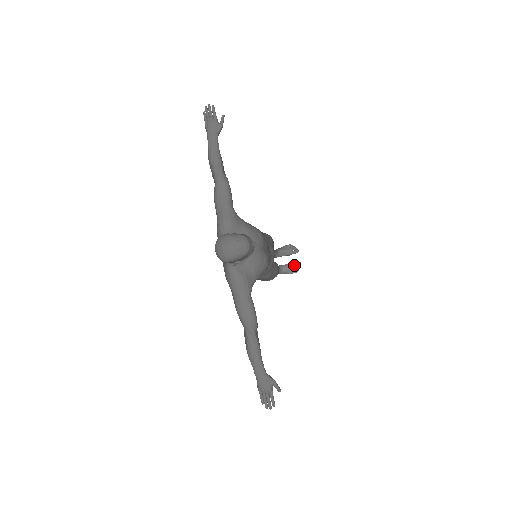
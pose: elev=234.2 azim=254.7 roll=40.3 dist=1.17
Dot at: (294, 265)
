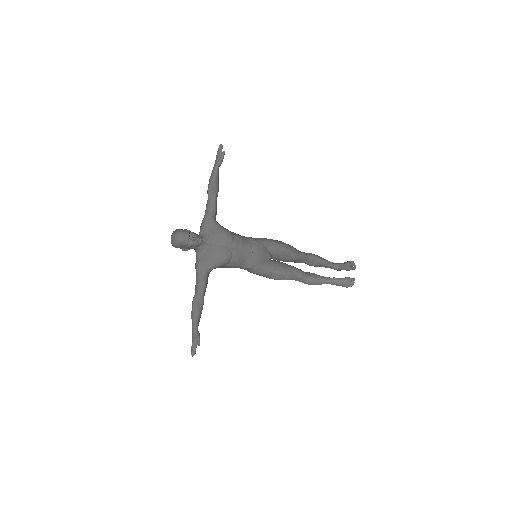
Dot at: (348, 280)
